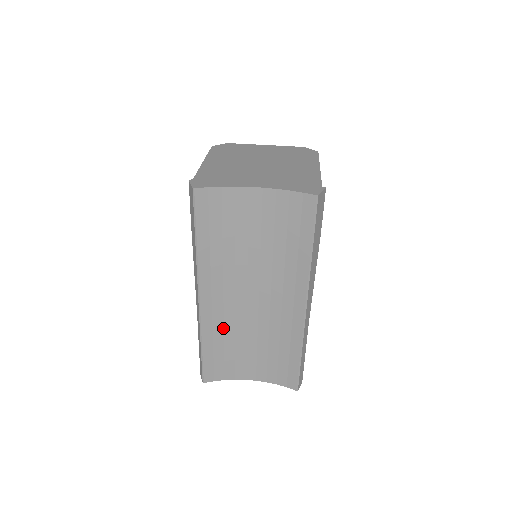
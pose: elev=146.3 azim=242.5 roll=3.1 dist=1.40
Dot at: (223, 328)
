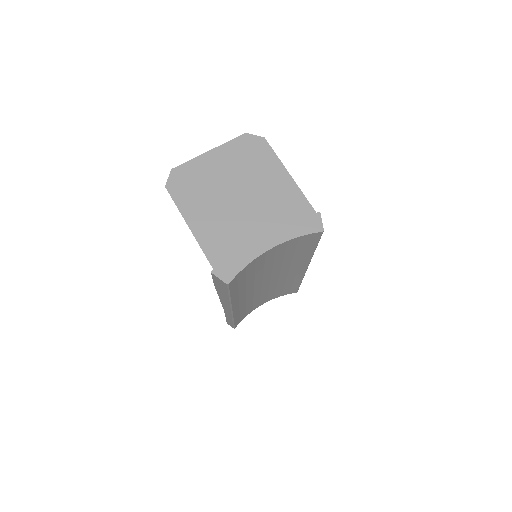
Dot at: occluded
